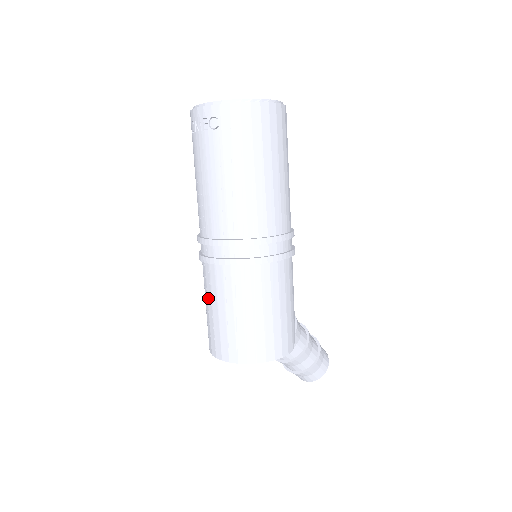
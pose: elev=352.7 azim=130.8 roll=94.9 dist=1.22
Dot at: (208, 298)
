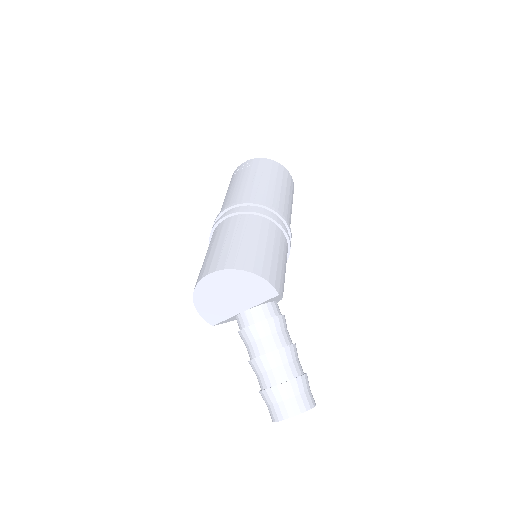
Dot at: (210, 246)
